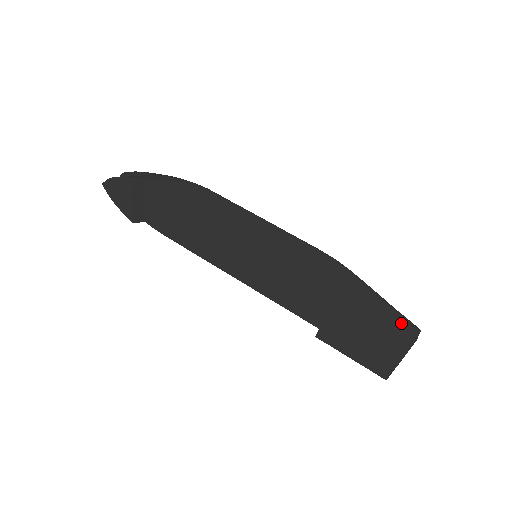
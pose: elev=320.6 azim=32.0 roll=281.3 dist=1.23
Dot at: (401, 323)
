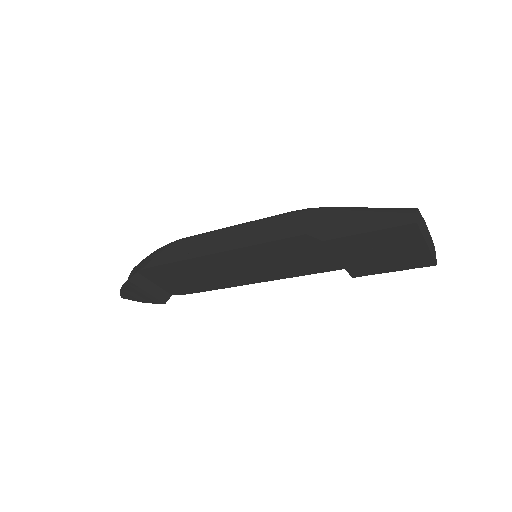
Dot at: (394, 218)
